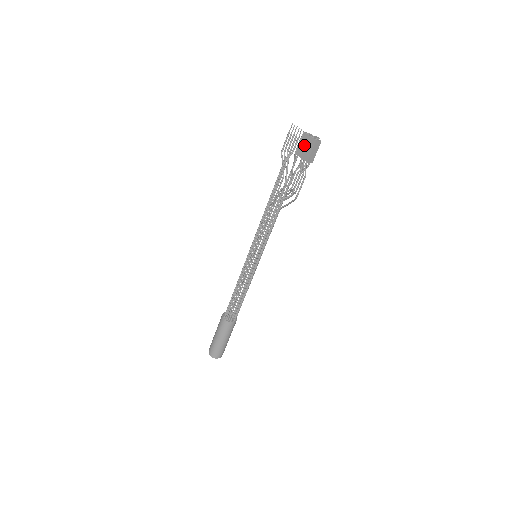
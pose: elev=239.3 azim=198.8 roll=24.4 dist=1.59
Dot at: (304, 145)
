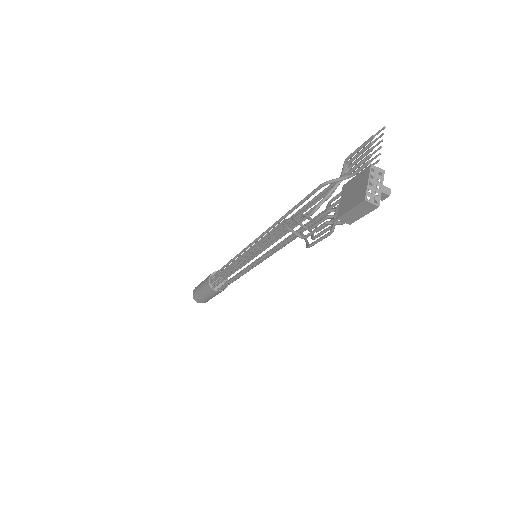
Dot at: (355, 186)
